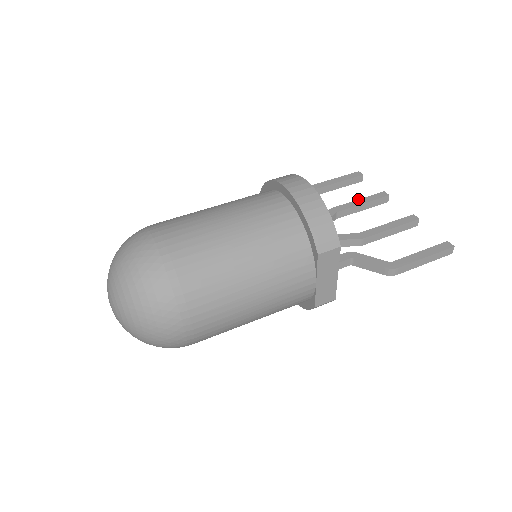
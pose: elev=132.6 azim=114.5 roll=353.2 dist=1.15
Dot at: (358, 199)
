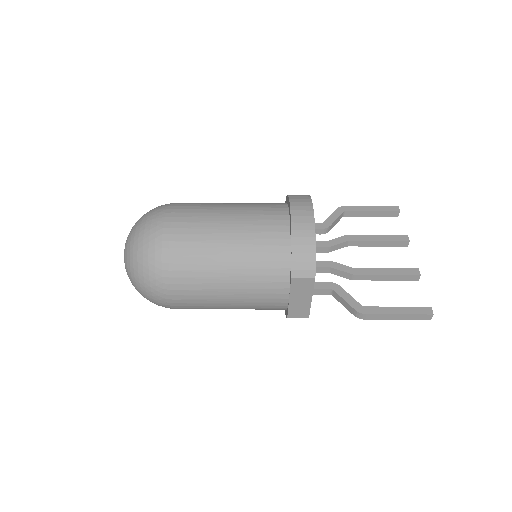
Dot at: (377, 235)
